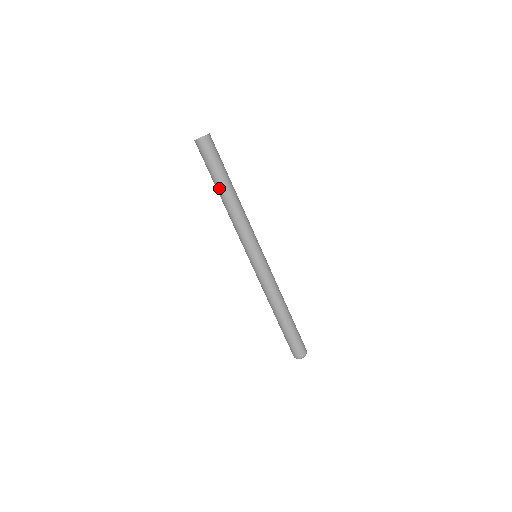
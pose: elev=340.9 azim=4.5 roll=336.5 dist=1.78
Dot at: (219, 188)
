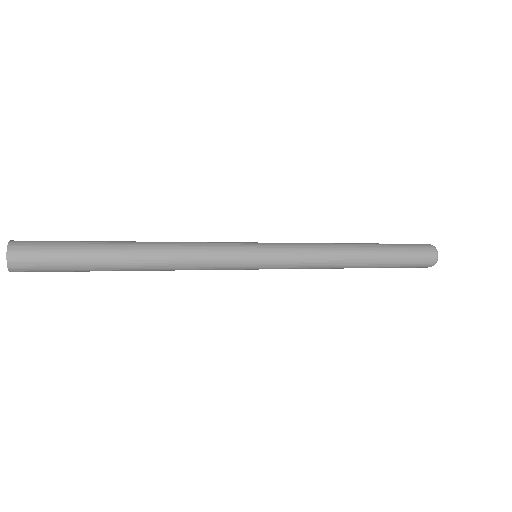
Dot at: occluded
